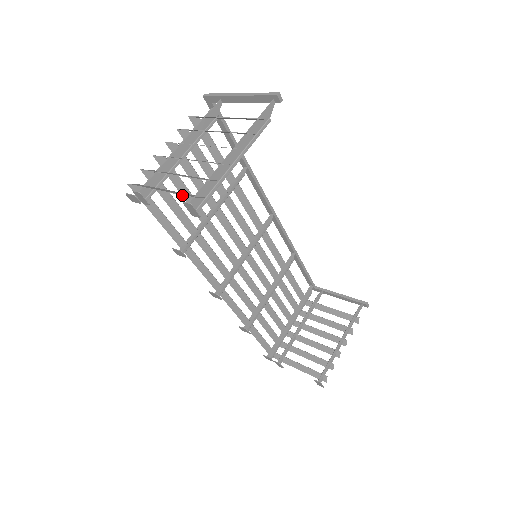
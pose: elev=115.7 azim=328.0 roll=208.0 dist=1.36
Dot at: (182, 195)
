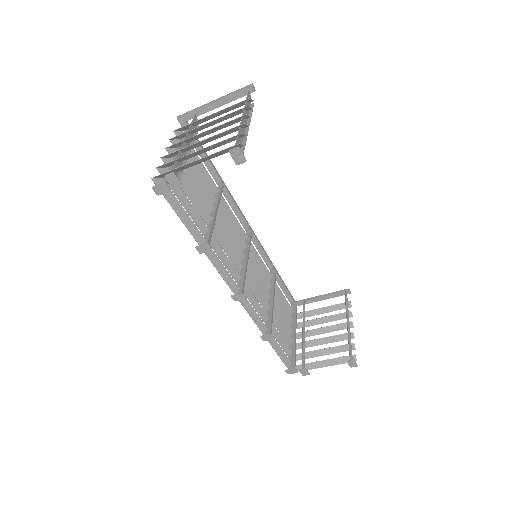
Dot at: (188, 198)
